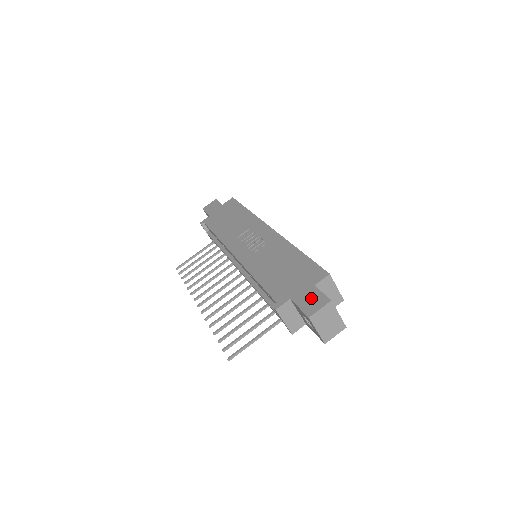
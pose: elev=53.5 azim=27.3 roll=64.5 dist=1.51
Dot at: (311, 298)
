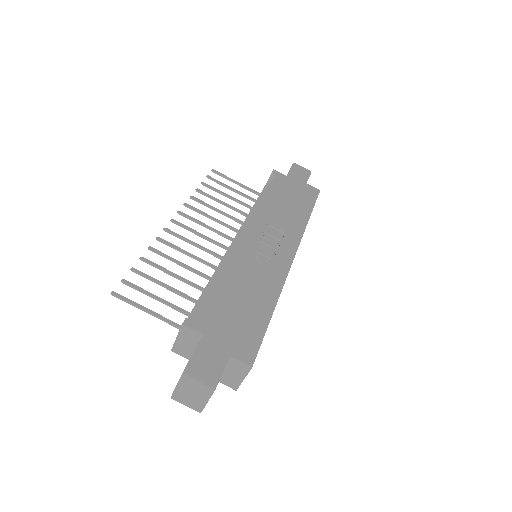
Dot at: (211, 361)
